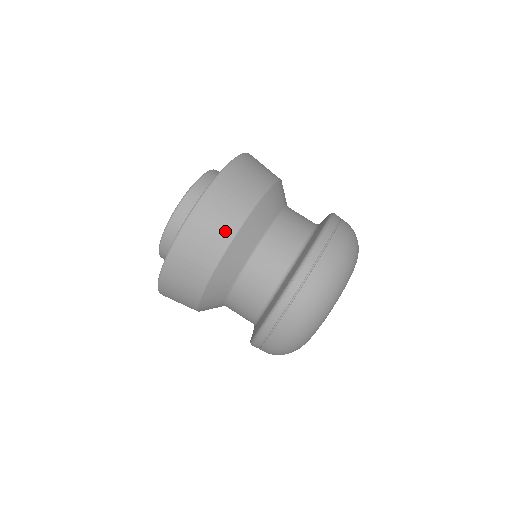
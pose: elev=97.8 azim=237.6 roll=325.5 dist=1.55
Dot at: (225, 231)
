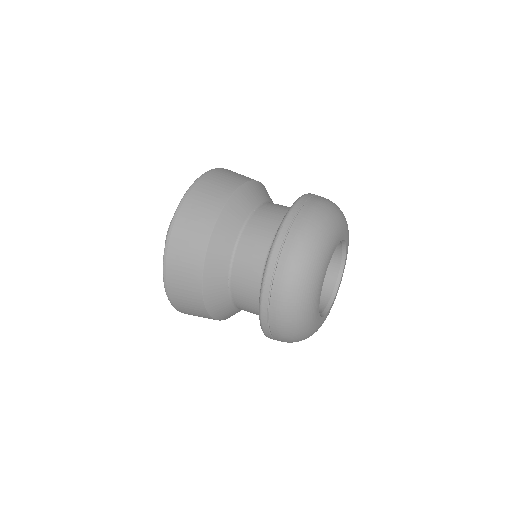
Dot at: (202, 231)
